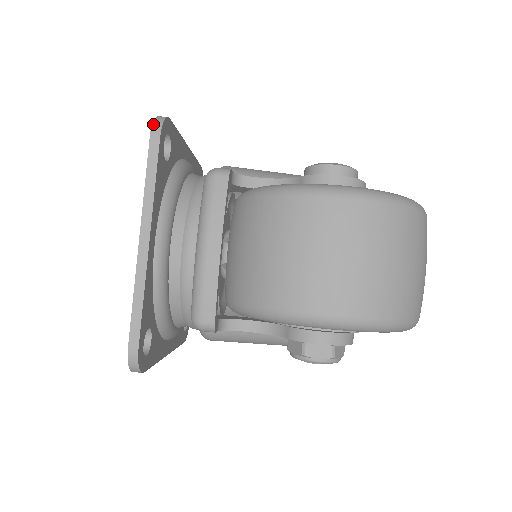
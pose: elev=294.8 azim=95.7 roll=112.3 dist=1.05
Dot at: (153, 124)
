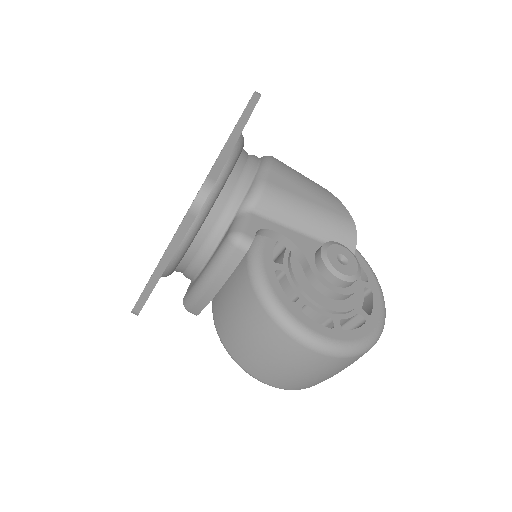
Dot at: (194, 202)
